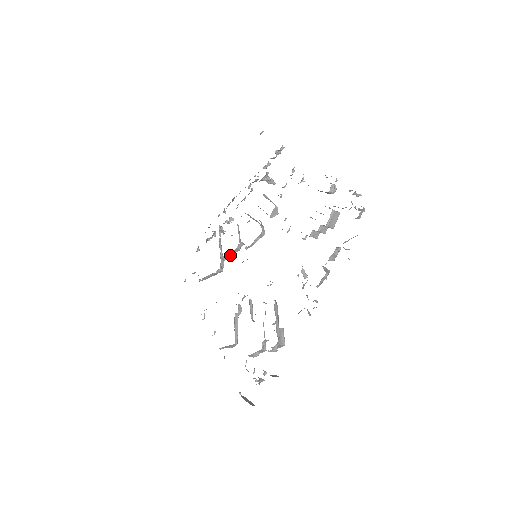
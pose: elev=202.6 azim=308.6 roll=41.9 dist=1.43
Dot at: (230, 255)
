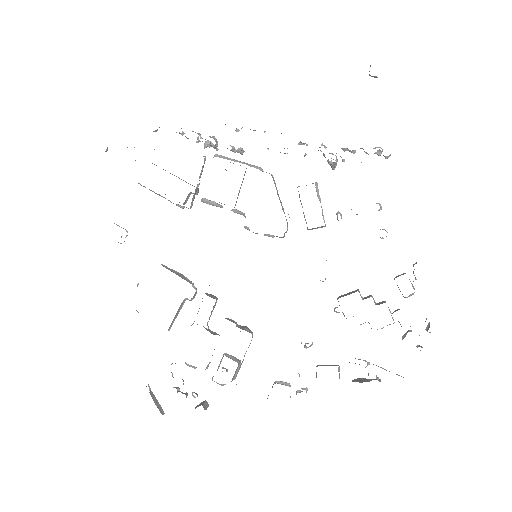
Dot at: (212, 205)
